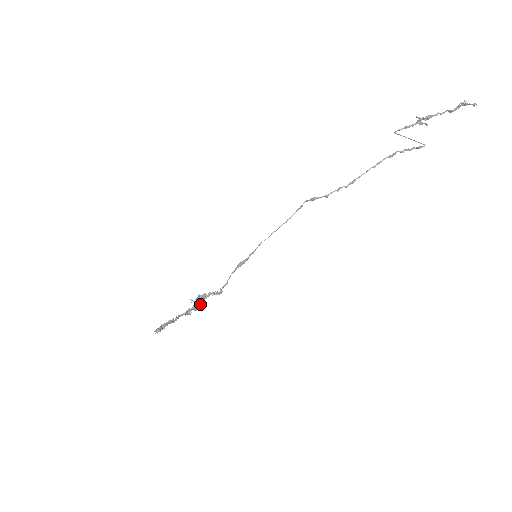
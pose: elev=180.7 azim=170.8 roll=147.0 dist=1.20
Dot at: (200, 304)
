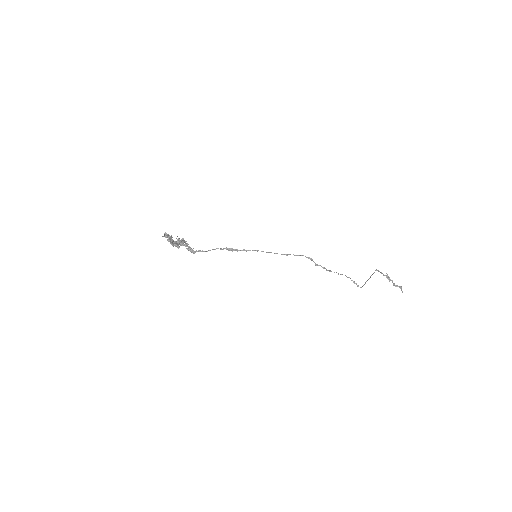
Dot at: (179, 246)
